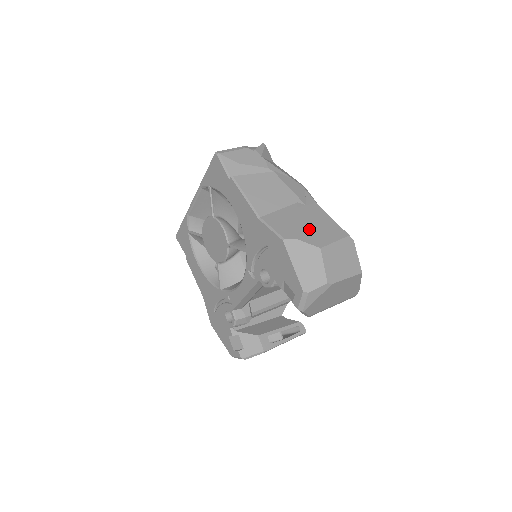
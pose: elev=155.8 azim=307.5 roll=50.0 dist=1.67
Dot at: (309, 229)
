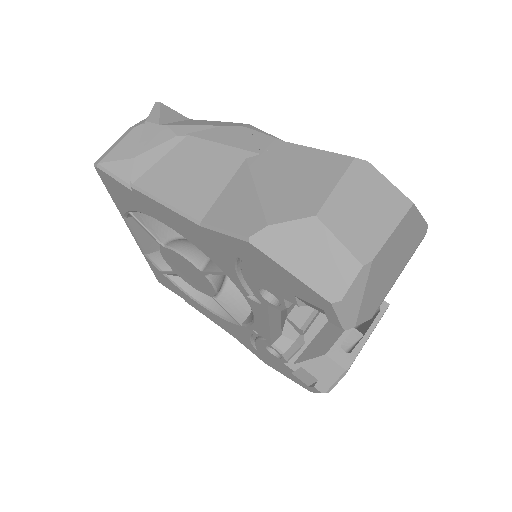
Dot at: (282, 193)
